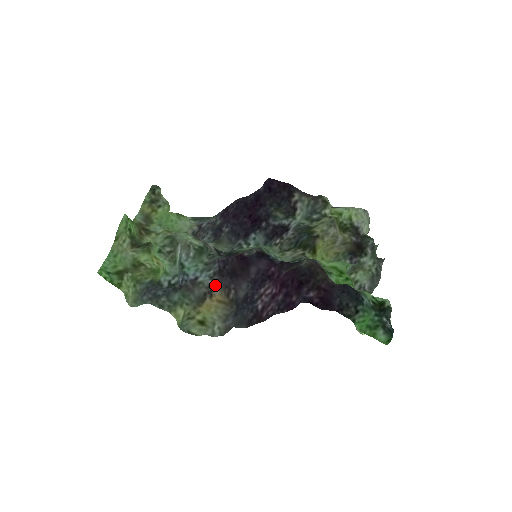
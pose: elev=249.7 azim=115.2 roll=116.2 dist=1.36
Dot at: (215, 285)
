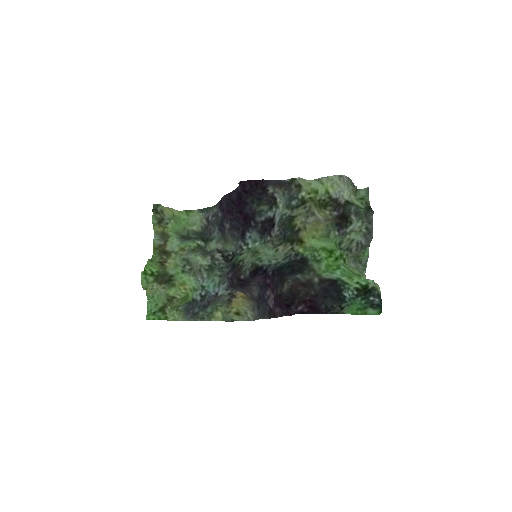
Dot at: (234, 290)
